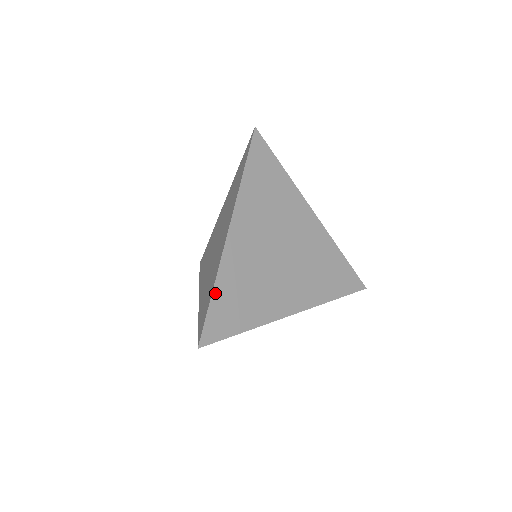
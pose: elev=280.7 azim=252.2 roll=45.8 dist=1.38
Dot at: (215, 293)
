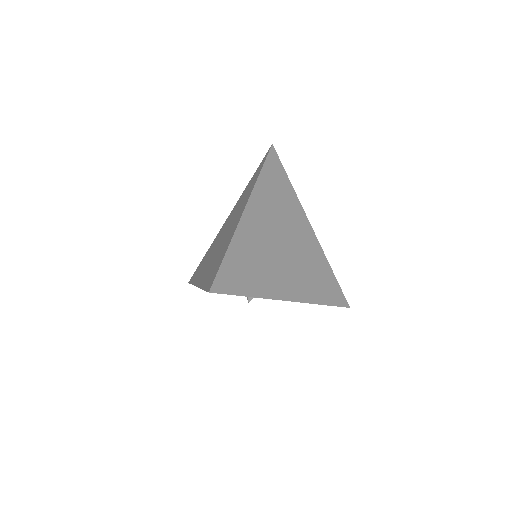
Dot at: (229, 252)
